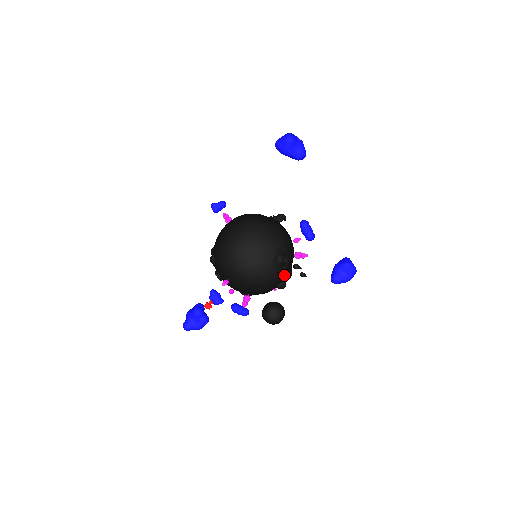
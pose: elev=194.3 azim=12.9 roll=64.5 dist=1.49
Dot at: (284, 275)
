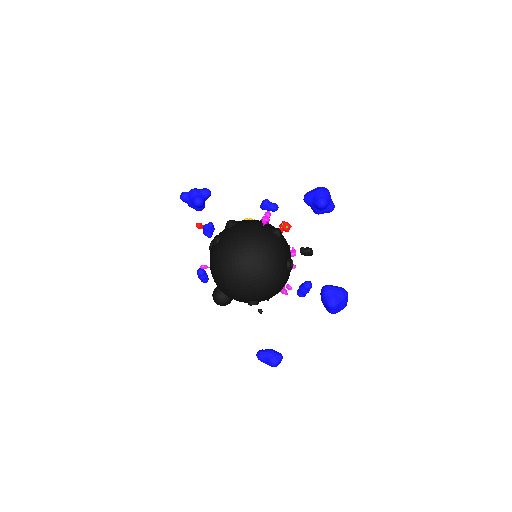
Dot at: occluded
